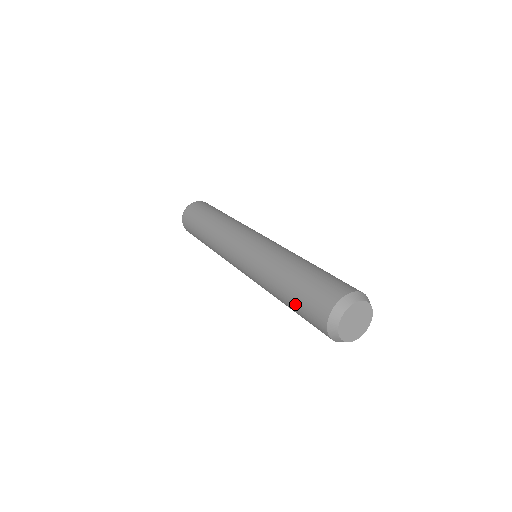
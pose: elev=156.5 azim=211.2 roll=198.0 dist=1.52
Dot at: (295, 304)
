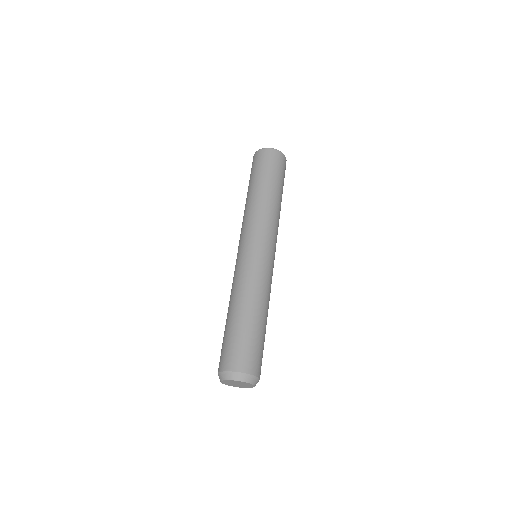
Dot at: (224, 334)
